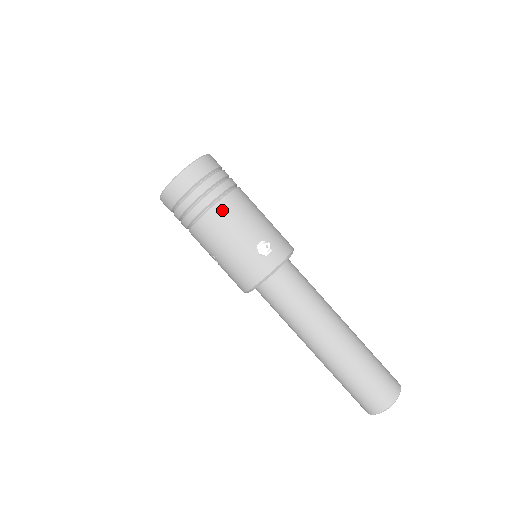
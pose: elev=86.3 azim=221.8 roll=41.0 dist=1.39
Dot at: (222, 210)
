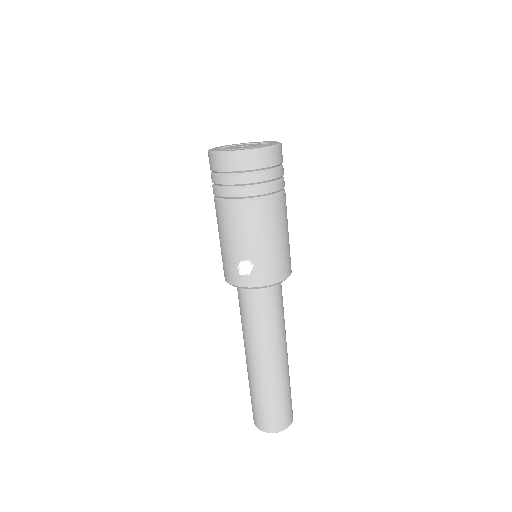
Dot at: (236, 211)
